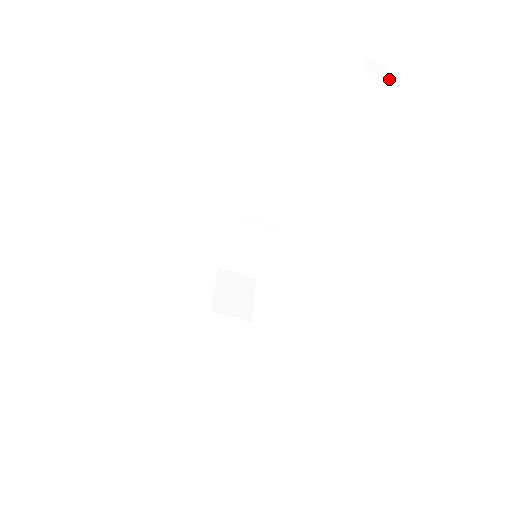
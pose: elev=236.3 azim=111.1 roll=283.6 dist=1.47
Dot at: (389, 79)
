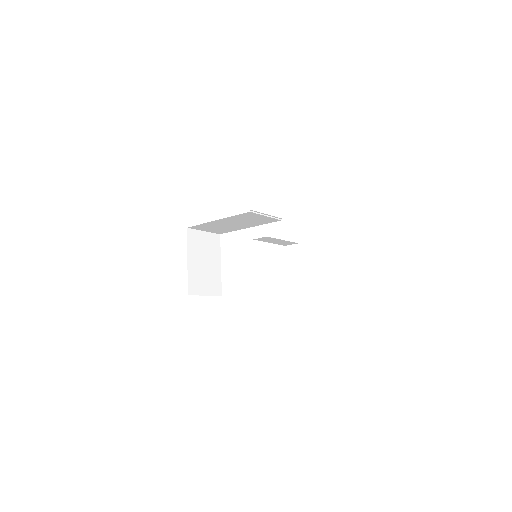
Dot at: out of frame
